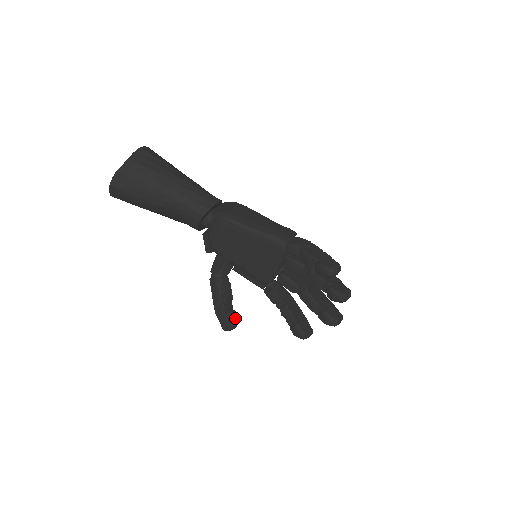
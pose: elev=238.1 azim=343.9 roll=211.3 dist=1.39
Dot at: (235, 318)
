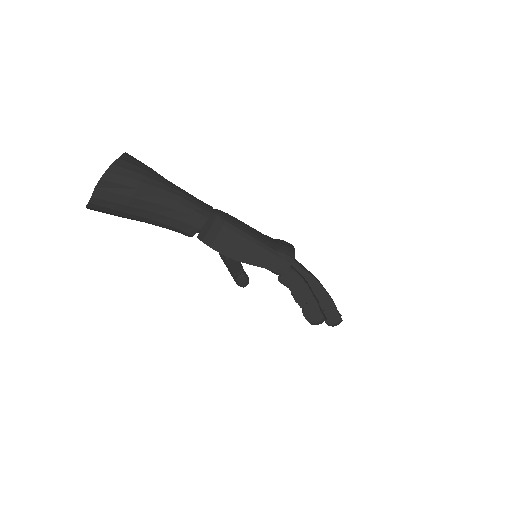
Dot at: (245, 281)
